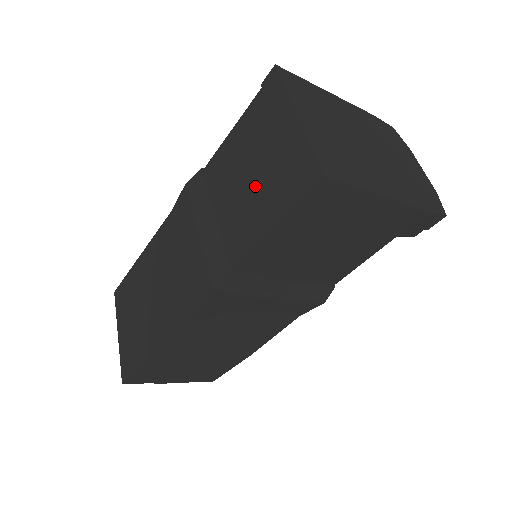
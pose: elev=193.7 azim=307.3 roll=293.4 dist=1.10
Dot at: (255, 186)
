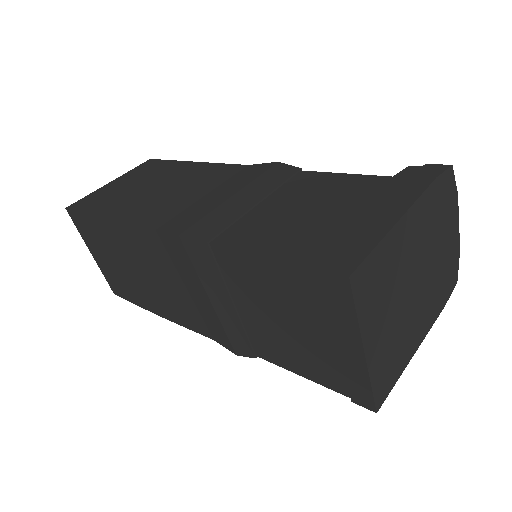
Dot at: (293, 338)
